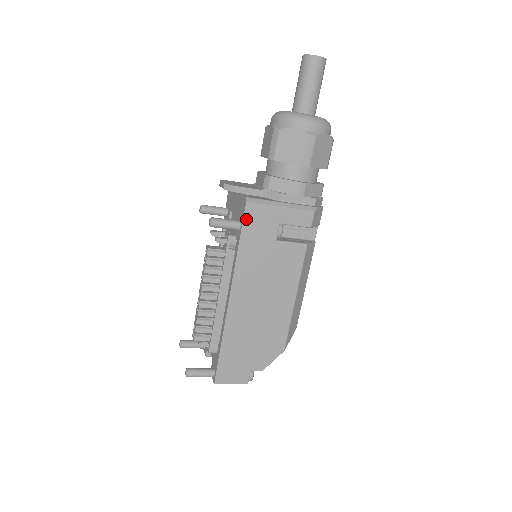
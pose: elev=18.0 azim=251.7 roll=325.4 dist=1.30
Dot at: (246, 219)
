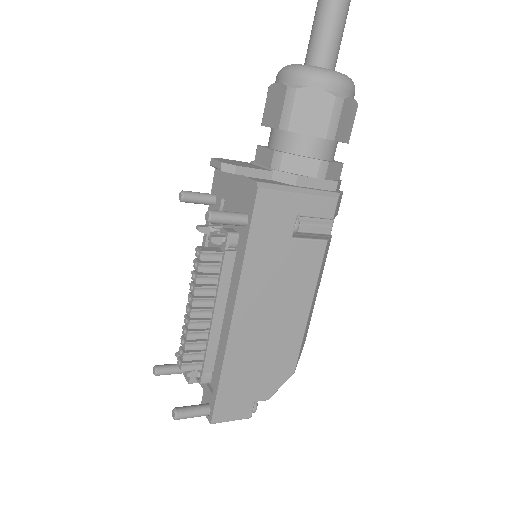
Dot at: (257, 211)
